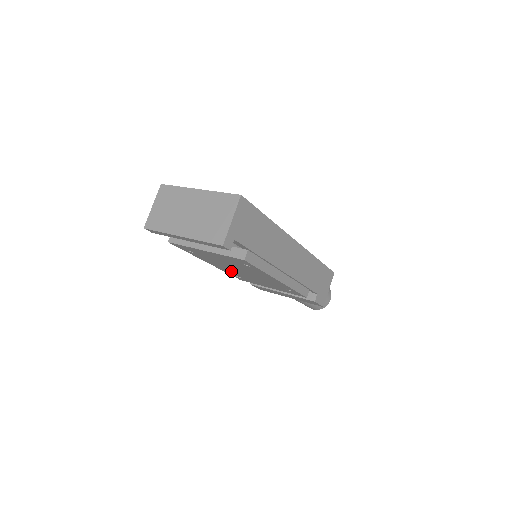
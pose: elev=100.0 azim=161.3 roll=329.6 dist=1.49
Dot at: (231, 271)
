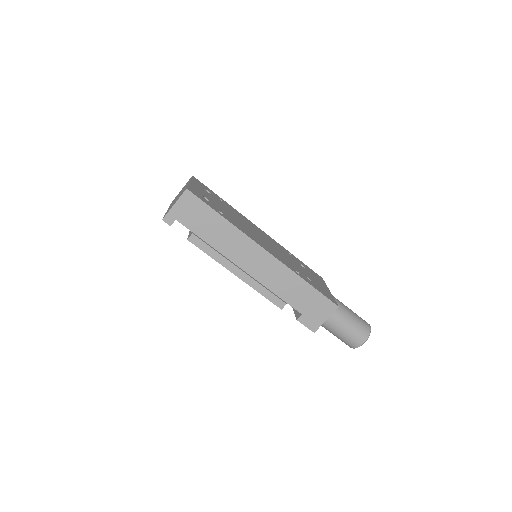
Dot at: occluded
